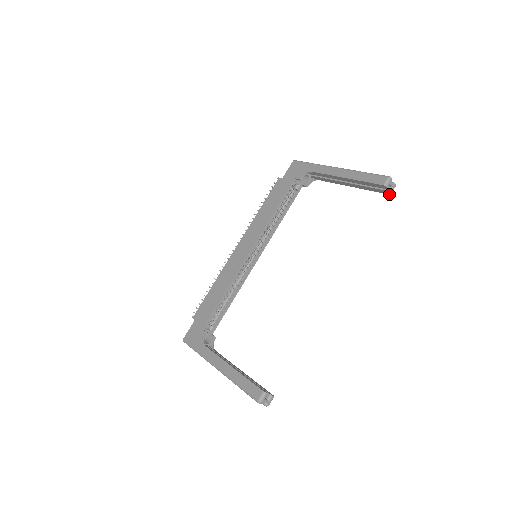
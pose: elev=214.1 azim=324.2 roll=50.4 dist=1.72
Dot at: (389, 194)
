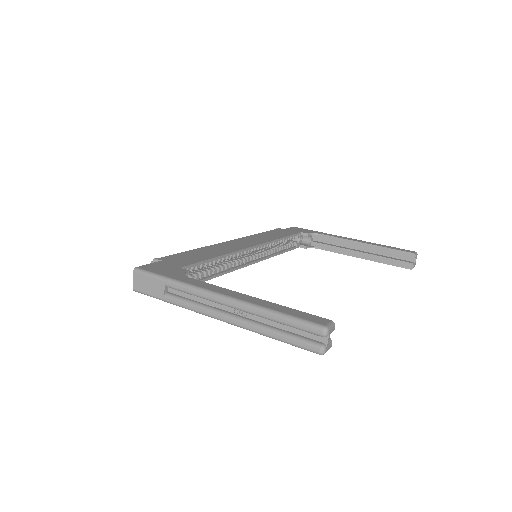
Dot at: (410, 269)
